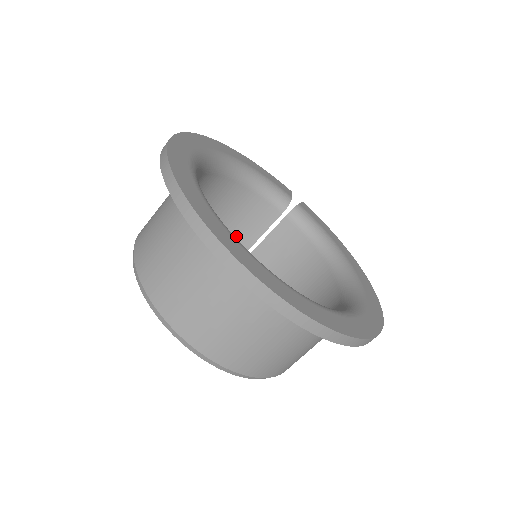
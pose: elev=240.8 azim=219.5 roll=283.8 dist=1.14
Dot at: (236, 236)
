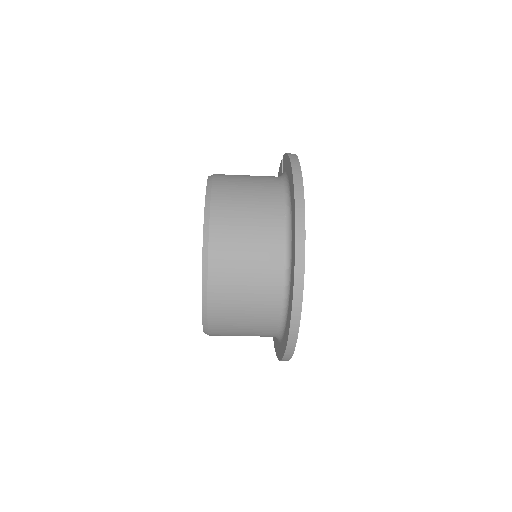
Dot at: occluded
